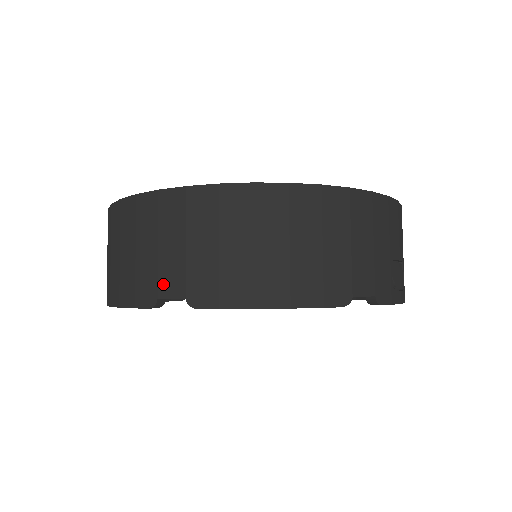
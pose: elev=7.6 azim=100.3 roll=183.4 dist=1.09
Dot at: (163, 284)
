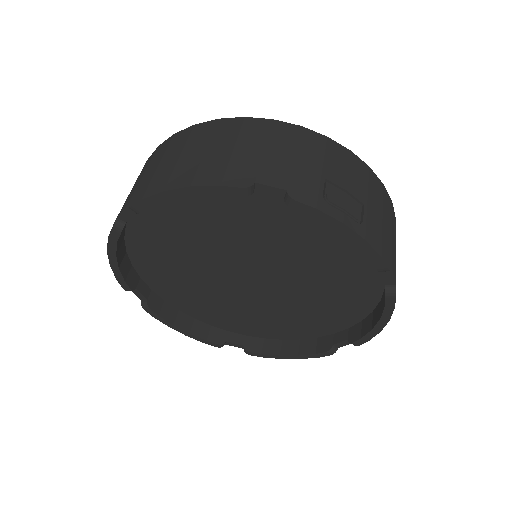
Dot at: (123, 206)
